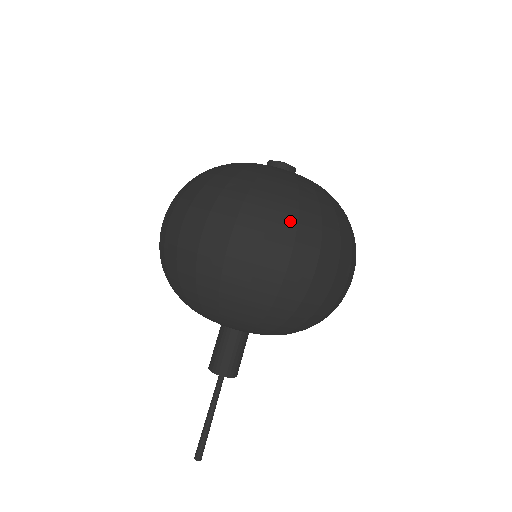
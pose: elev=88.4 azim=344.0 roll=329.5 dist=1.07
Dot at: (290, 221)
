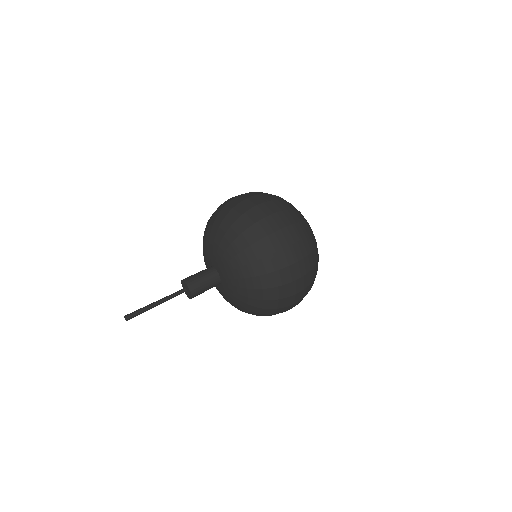
Dot at: (265, 193)
